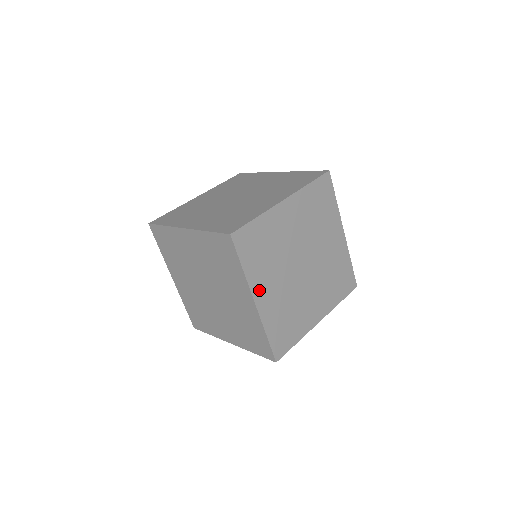
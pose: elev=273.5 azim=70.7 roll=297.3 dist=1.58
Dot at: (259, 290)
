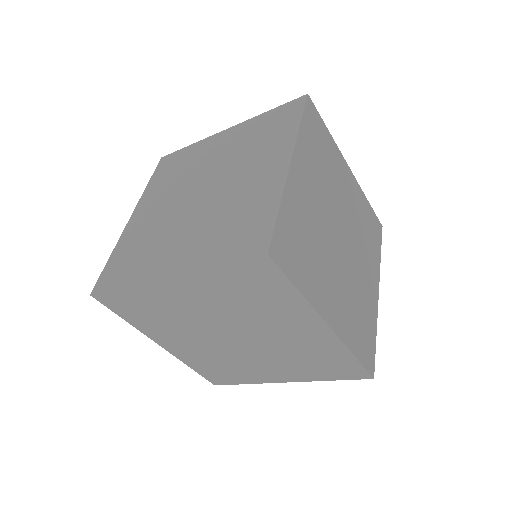
Dot at: (325, 306)
